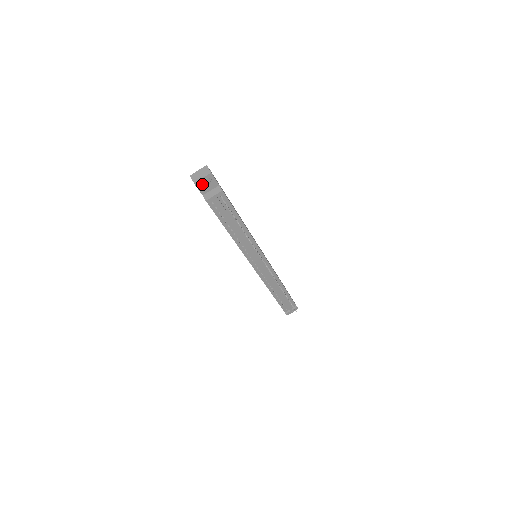
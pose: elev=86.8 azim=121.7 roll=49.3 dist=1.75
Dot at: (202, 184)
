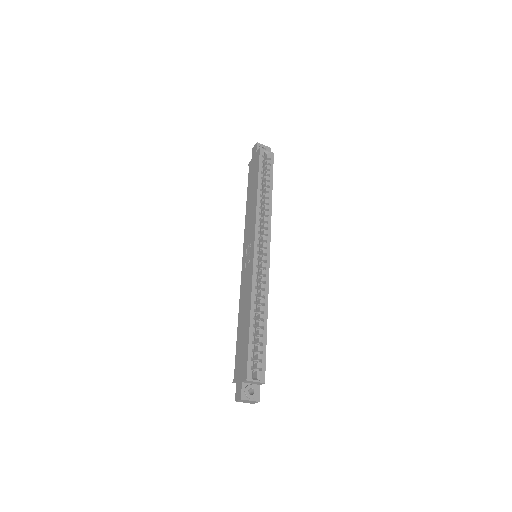
Dot at: occluded
